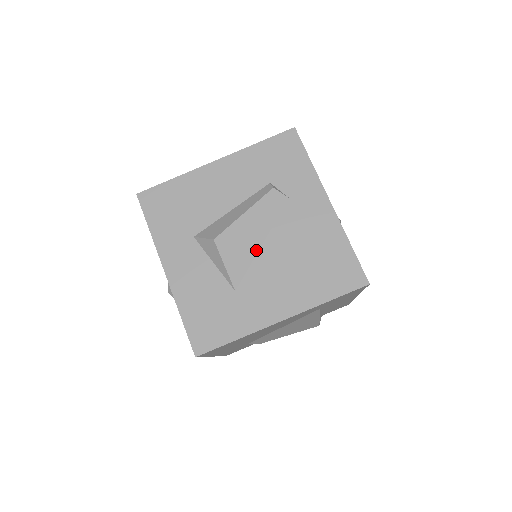
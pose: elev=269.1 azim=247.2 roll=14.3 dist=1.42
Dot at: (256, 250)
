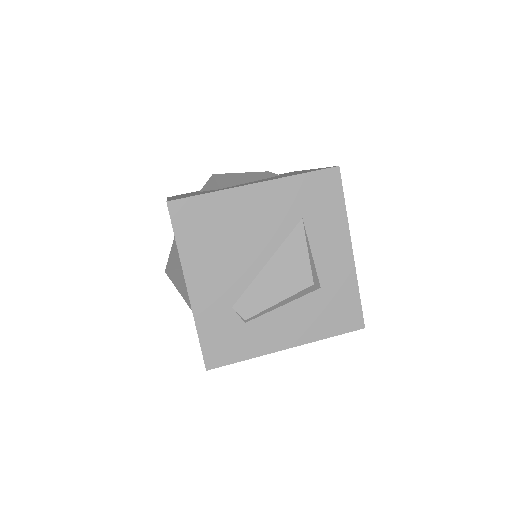
Dot at: (246, 182)
